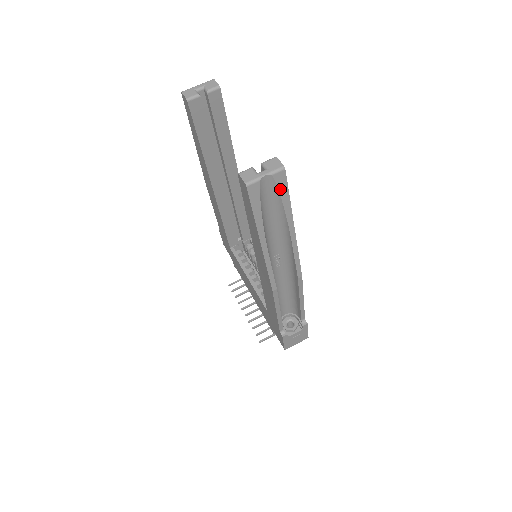
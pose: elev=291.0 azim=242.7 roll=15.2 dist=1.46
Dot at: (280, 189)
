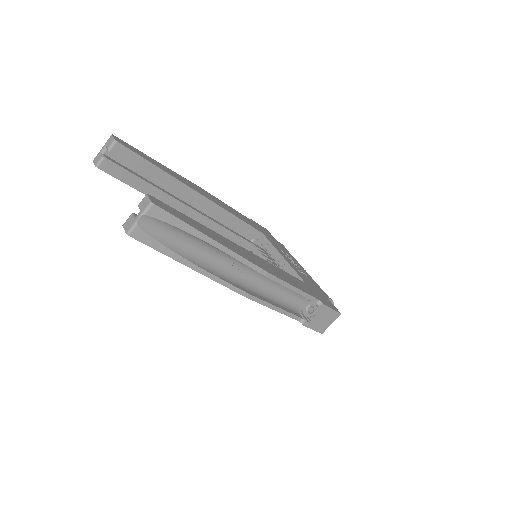
Dot at: (165, 220)
